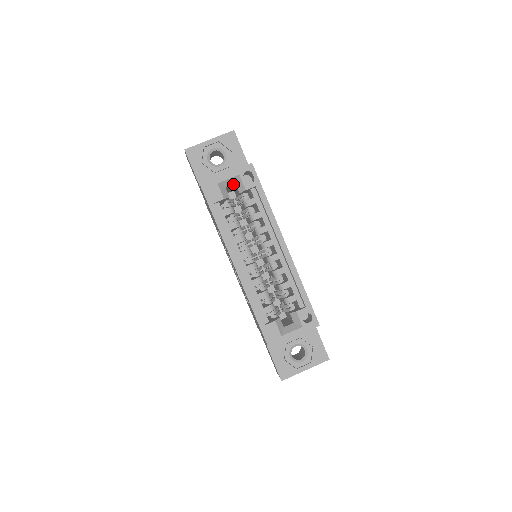
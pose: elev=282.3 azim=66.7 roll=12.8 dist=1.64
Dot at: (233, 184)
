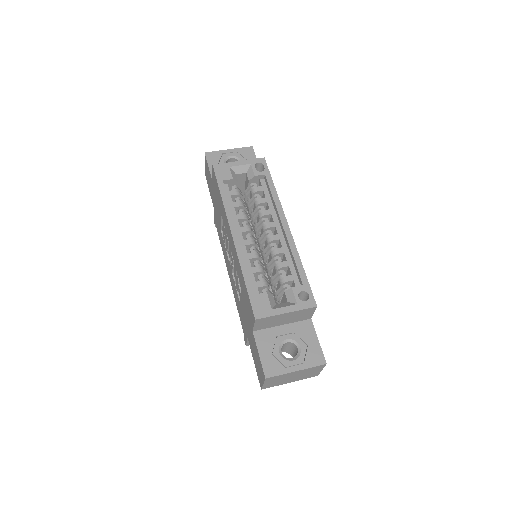
Dot at: (244, 173)
